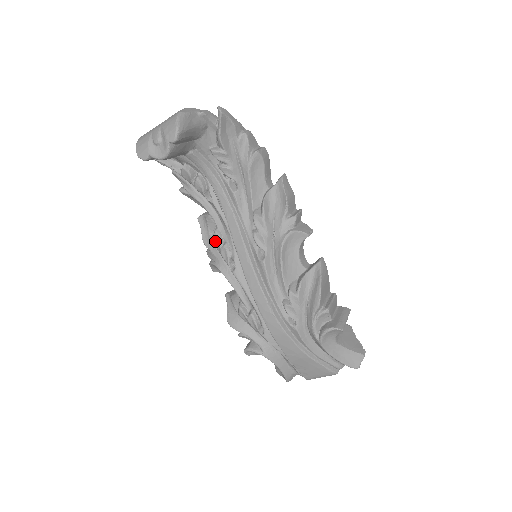
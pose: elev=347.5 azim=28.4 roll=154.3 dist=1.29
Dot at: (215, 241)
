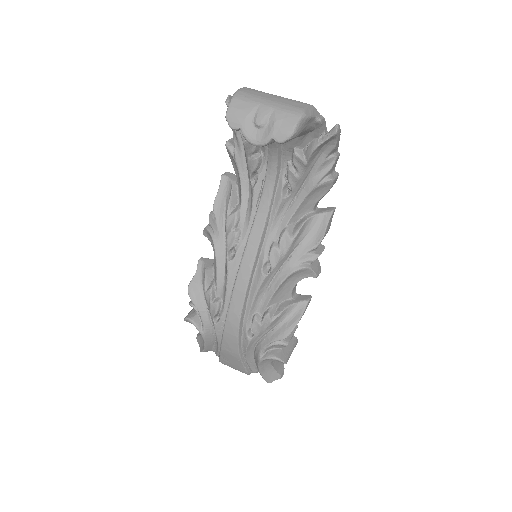
Dot at: (229, 220)
